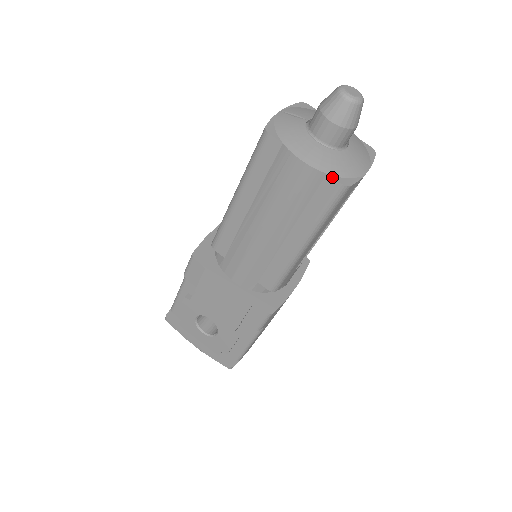
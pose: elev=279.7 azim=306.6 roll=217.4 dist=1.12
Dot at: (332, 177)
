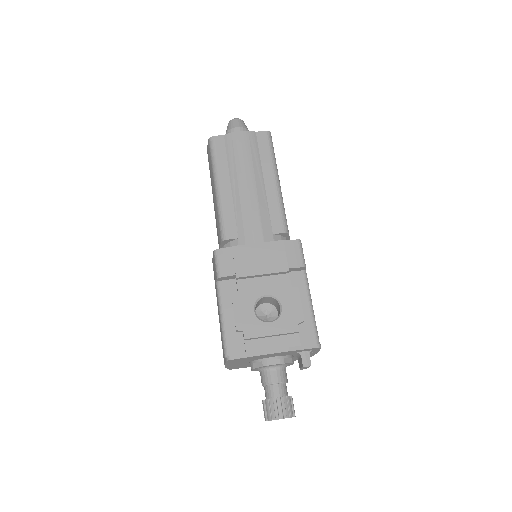
Dot at: (259, 131)
